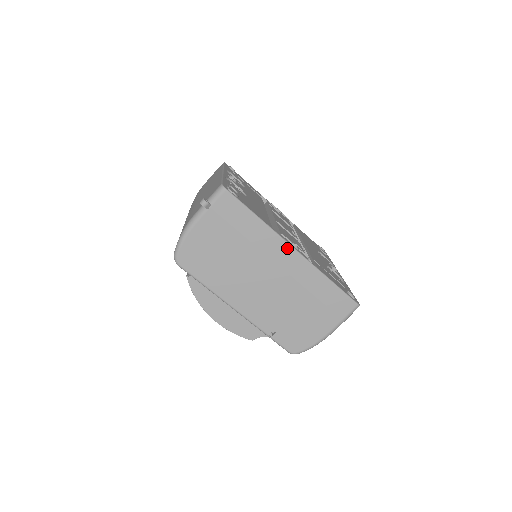
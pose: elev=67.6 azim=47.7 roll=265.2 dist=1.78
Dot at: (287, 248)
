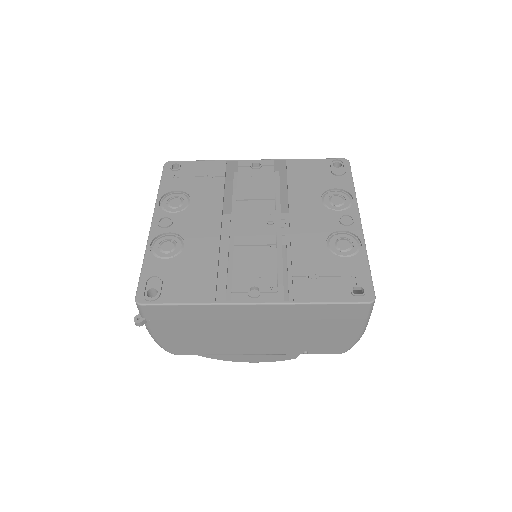
Dot at: (245, 307)
